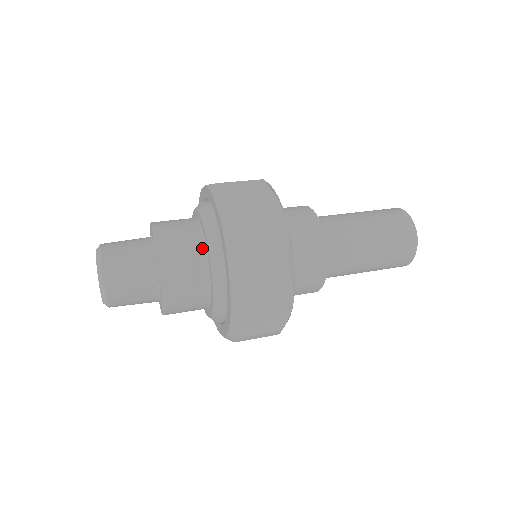
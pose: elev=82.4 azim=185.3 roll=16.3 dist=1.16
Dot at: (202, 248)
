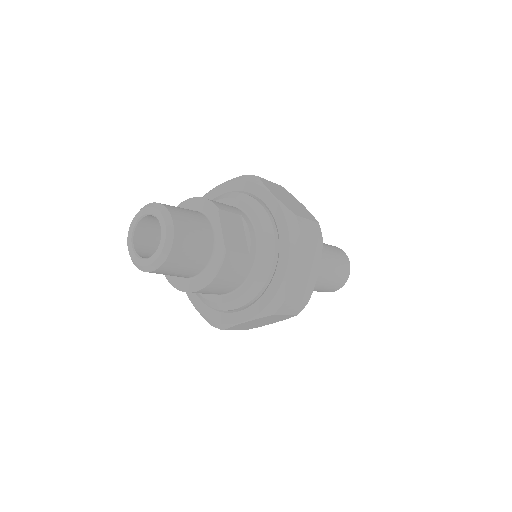
Dot at: (247, 217)
